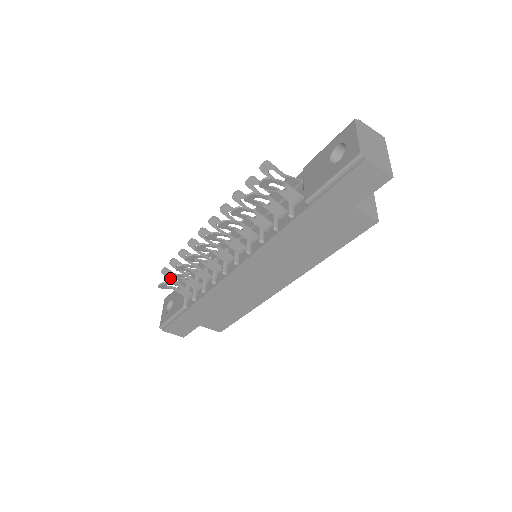
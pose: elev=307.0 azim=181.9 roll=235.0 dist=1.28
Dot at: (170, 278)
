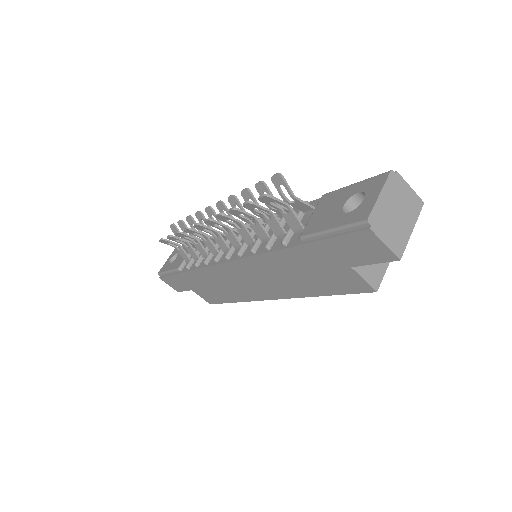
Dot at: (170, 238)
